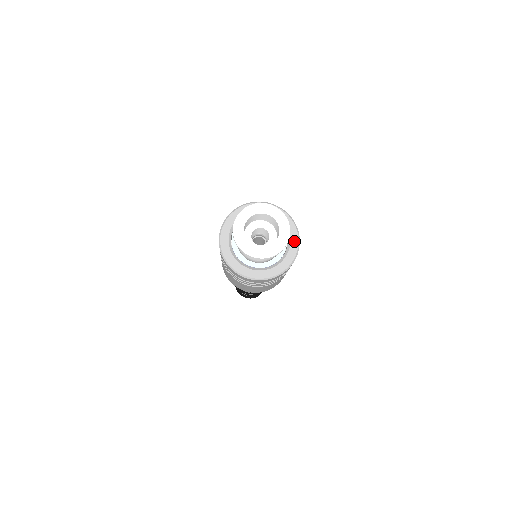
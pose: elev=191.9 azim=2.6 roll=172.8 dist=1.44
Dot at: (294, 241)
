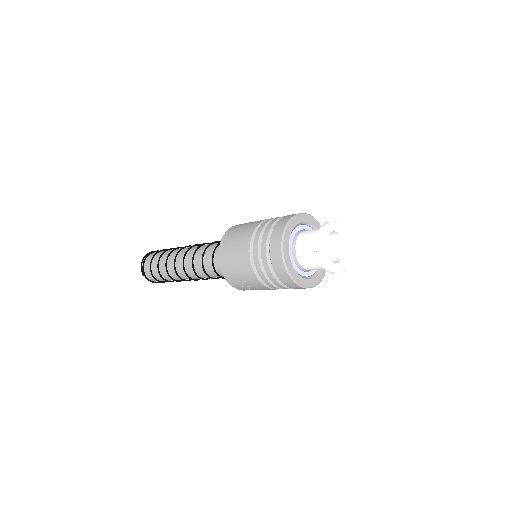
Dot at: (318, 226)
